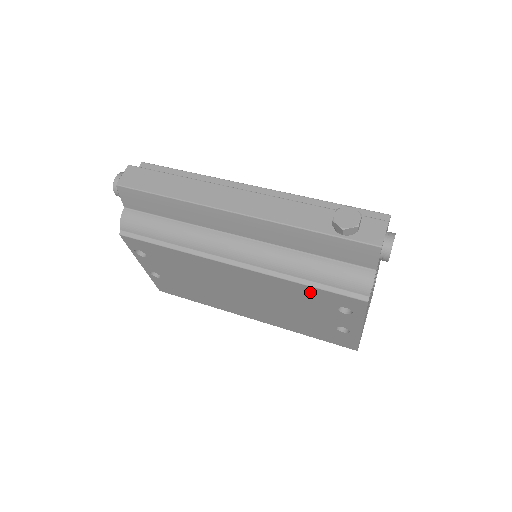
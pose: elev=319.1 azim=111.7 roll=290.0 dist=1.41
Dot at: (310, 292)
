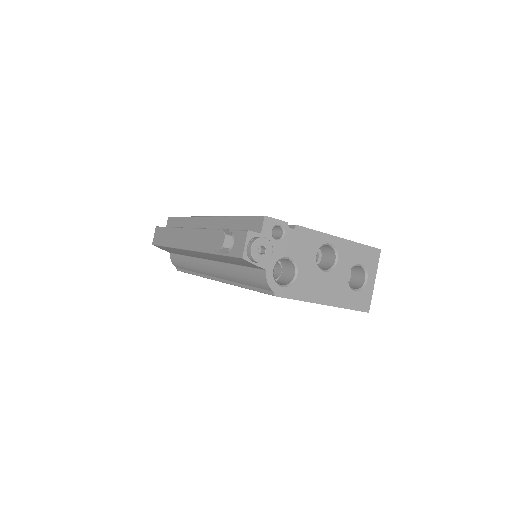
Dot at: occluded
